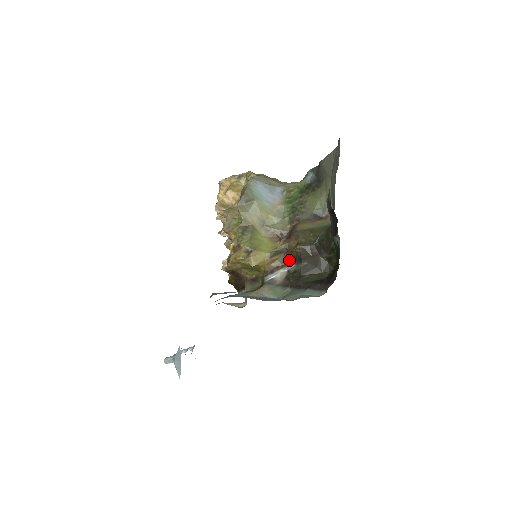
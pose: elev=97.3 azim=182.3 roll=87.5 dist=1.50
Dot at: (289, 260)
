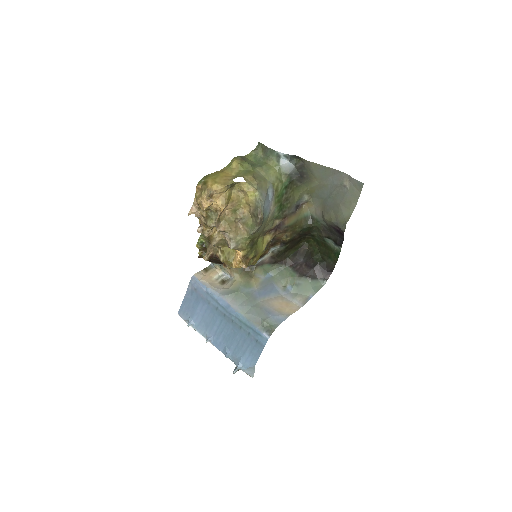
Dot at: (274, 244)
